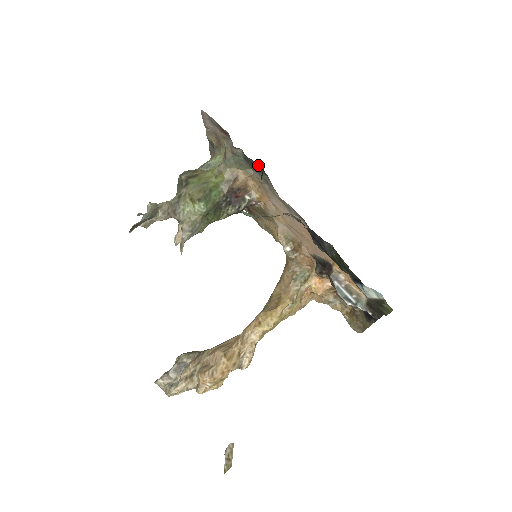
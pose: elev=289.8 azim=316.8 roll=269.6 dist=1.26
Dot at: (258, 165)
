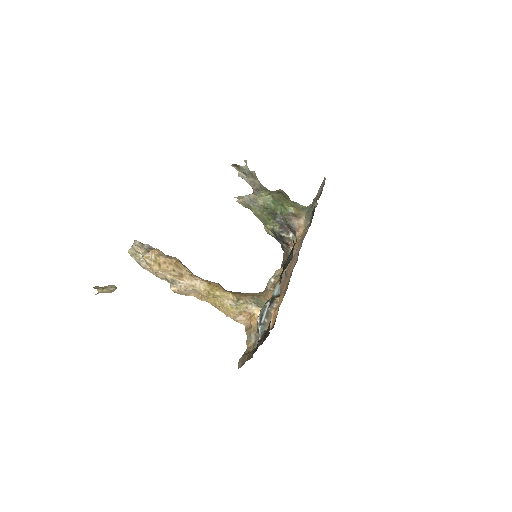
Dot at: (314, 211)
